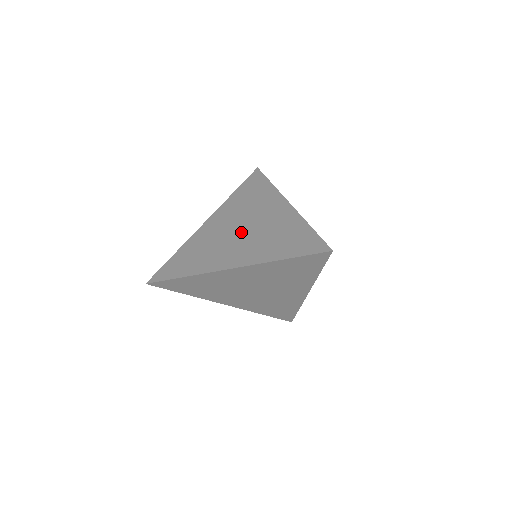
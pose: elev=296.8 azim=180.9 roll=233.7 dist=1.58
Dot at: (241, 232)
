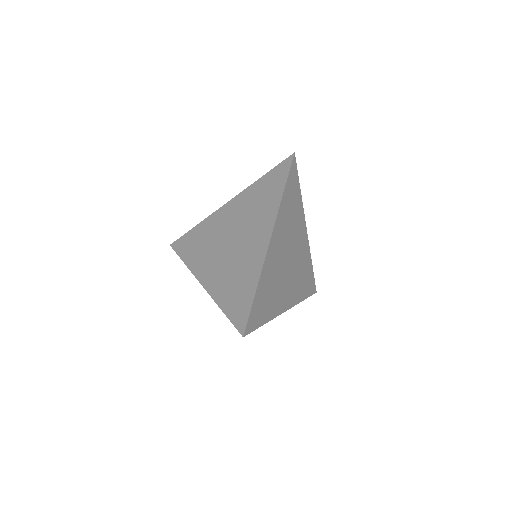
Dot at: (228, 245)
